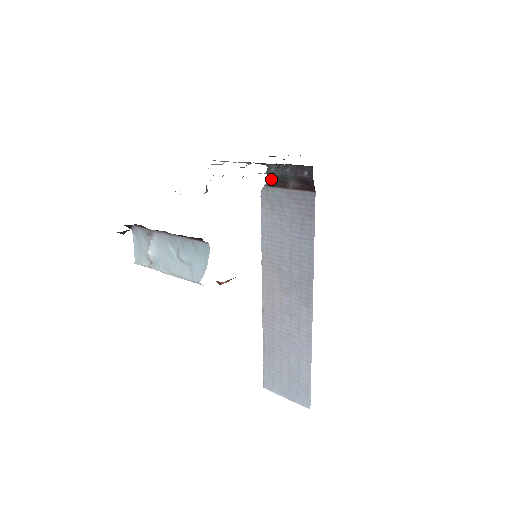
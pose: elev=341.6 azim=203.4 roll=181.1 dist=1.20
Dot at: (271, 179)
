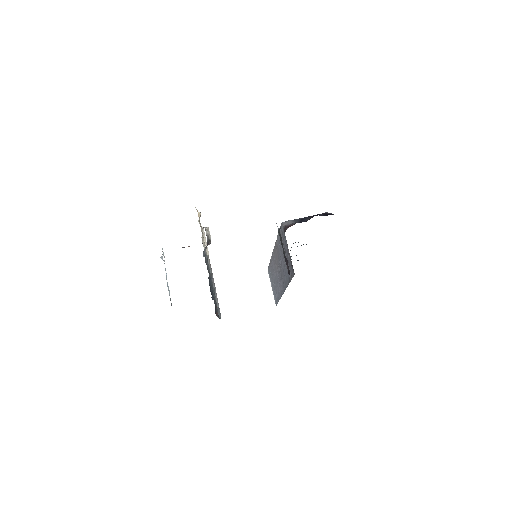
Dot at: (286, 229)
